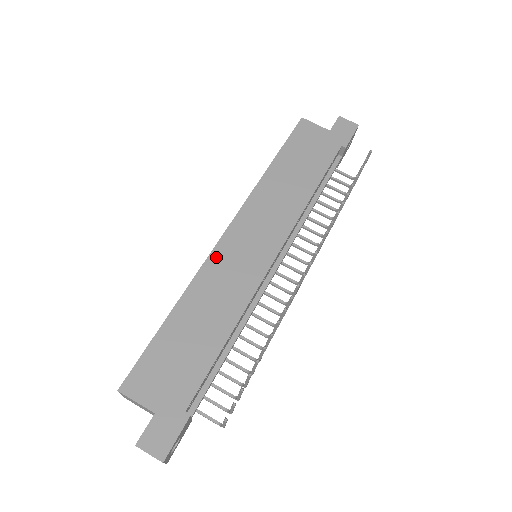
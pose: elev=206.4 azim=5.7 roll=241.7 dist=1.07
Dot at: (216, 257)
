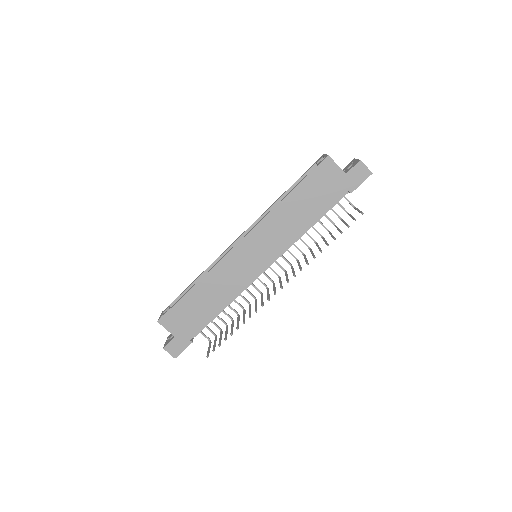
Dot at: (227, 260)
